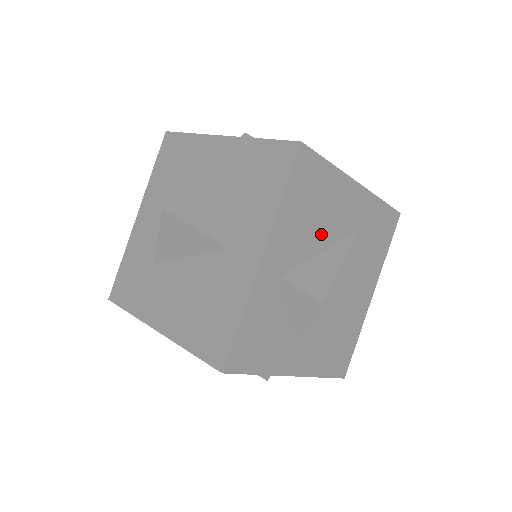
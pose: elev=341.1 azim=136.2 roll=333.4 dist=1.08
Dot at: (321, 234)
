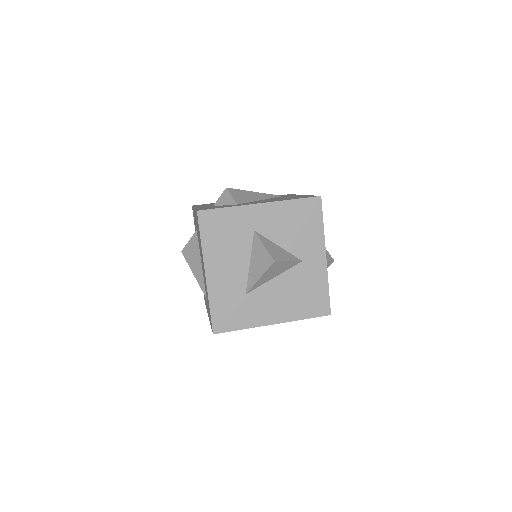
Dot at: occluded
